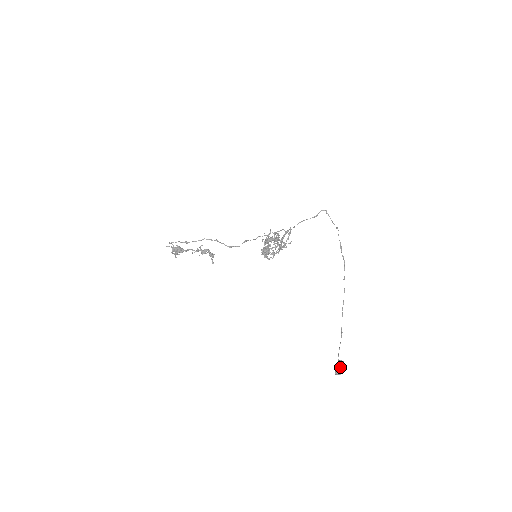
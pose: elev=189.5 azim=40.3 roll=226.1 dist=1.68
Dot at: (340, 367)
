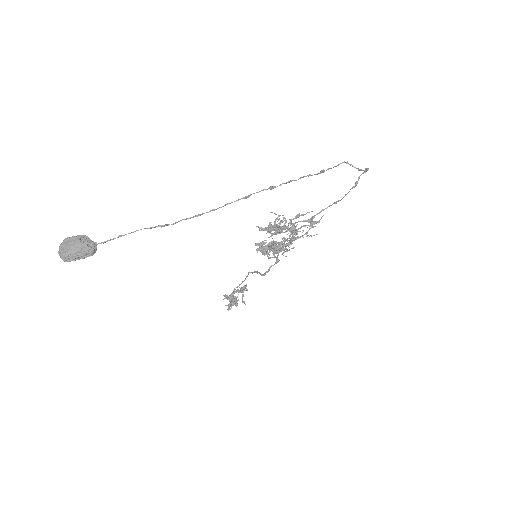
Dot at: (69, 238)
